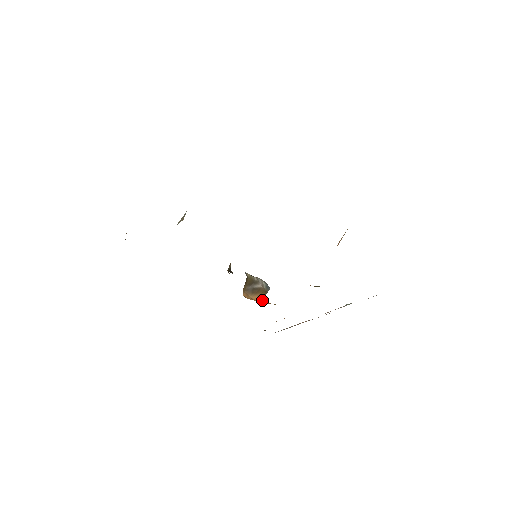
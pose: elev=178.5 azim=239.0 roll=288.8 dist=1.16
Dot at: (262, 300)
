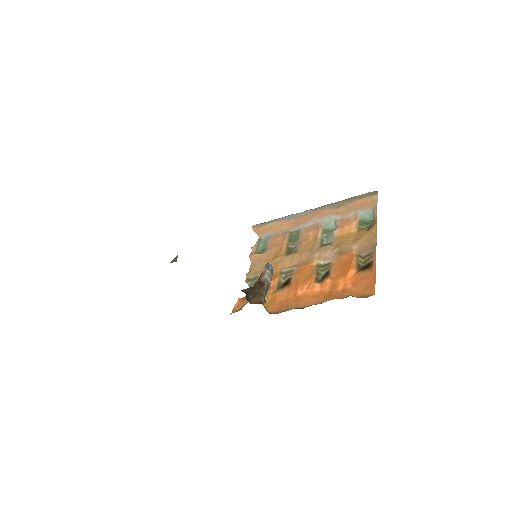
Dot at: occluded
